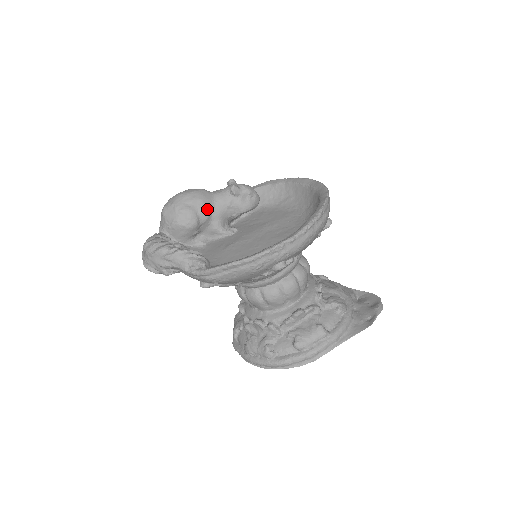
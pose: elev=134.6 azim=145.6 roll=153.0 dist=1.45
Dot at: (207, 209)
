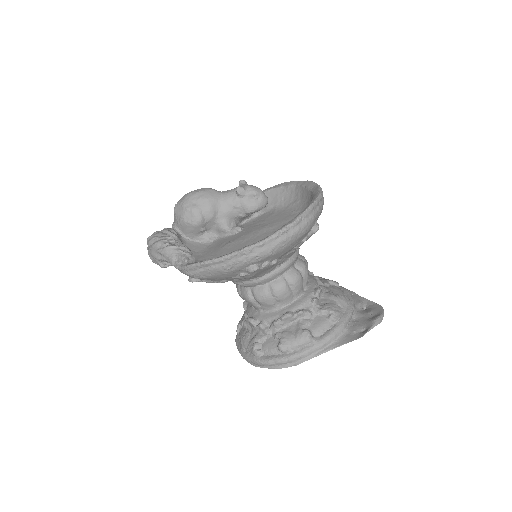
Dot at: (212, 208)
